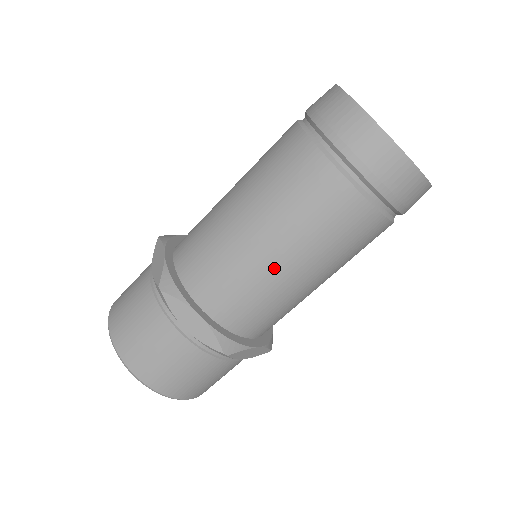
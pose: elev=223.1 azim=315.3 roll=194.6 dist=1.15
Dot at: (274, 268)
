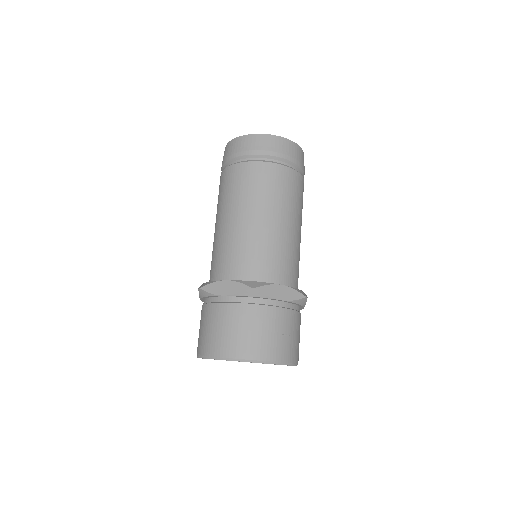
Dot at: (245, 226)
